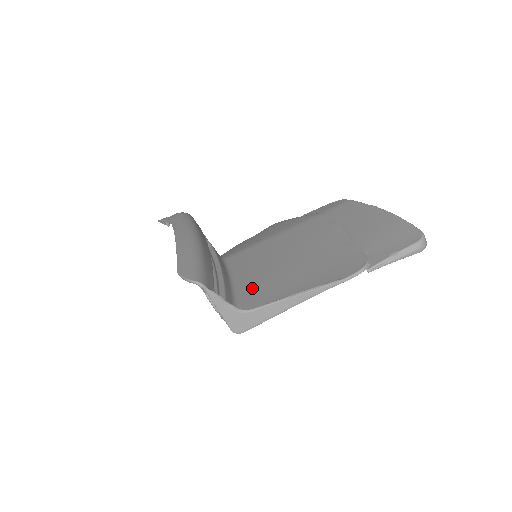
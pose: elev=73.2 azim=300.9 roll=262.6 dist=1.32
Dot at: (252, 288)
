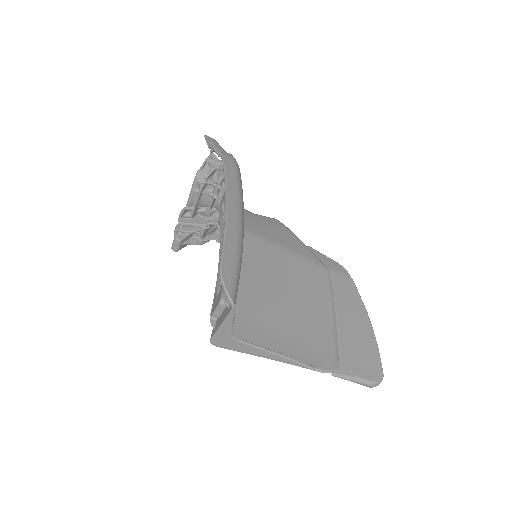
Dot at: (240, 296)
